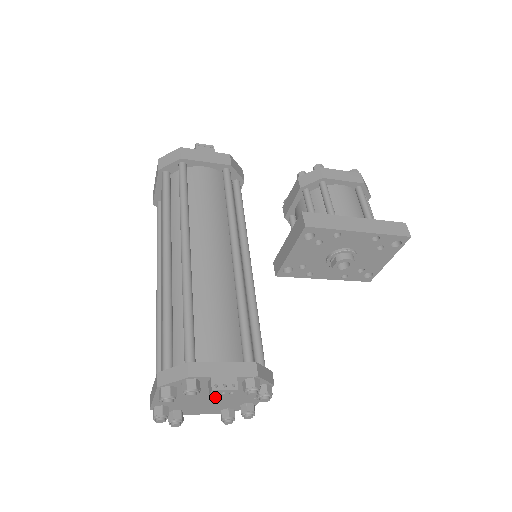
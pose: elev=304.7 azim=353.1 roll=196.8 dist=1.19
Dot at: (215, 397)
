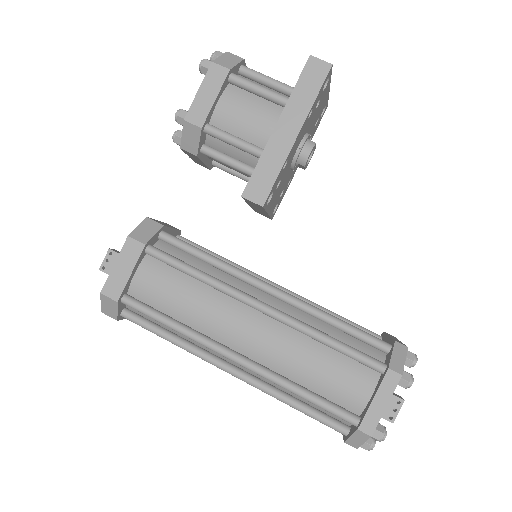
Dot at: occluded
